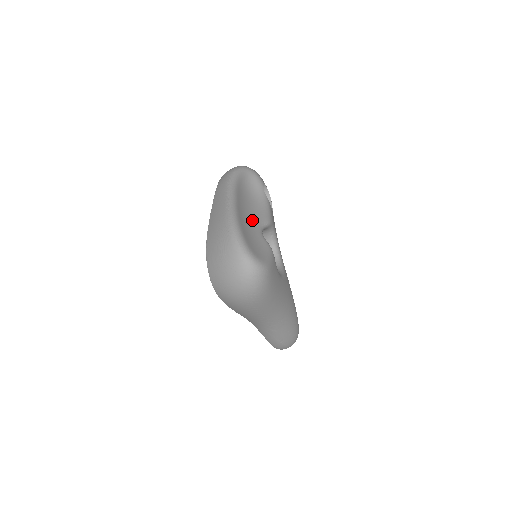
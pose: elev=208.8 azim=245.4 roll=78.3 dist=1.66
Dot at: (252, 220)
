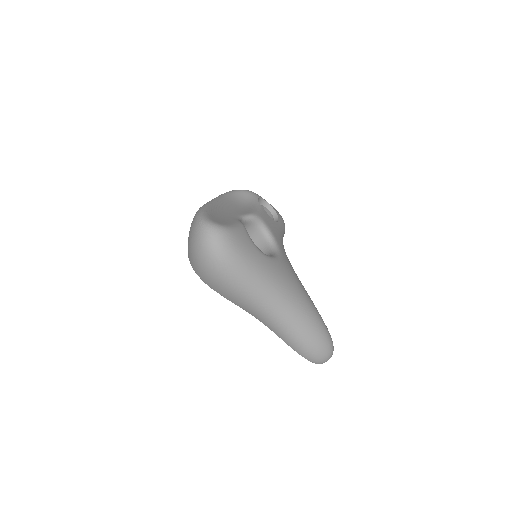
Dot at: (232, 213)
